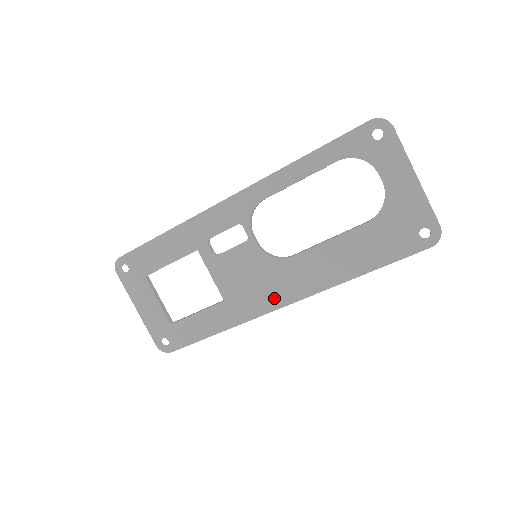
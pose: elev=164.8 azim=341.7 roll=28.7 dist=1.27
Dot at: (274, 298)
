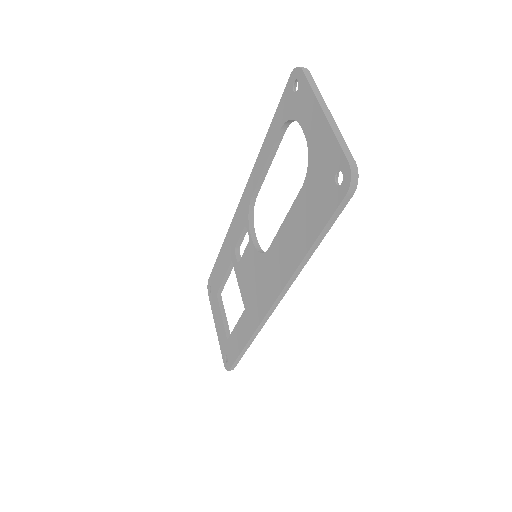
Dot at: (265, 299)
